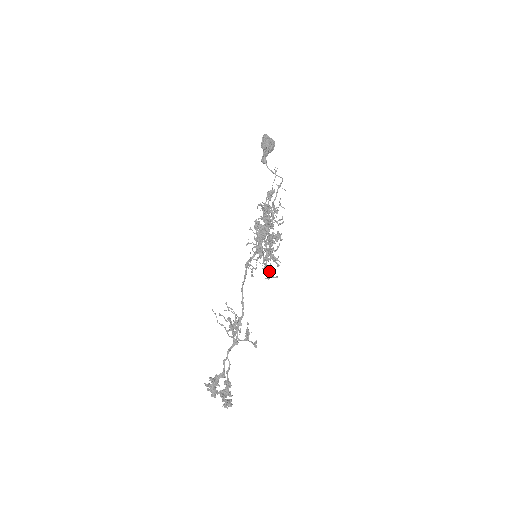
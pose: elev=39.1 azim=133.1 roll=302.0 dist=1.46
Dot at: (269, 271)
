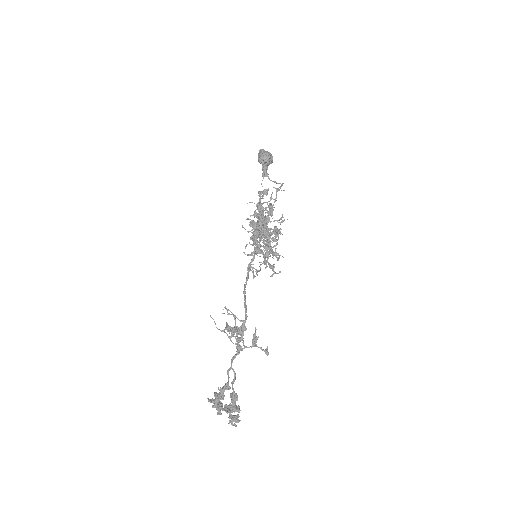
Dot at: (271, 268)
